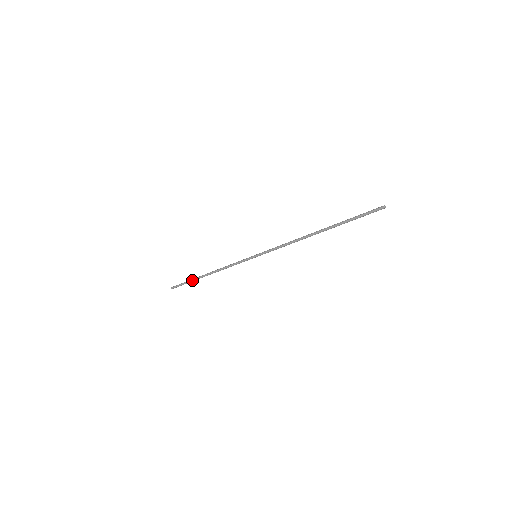
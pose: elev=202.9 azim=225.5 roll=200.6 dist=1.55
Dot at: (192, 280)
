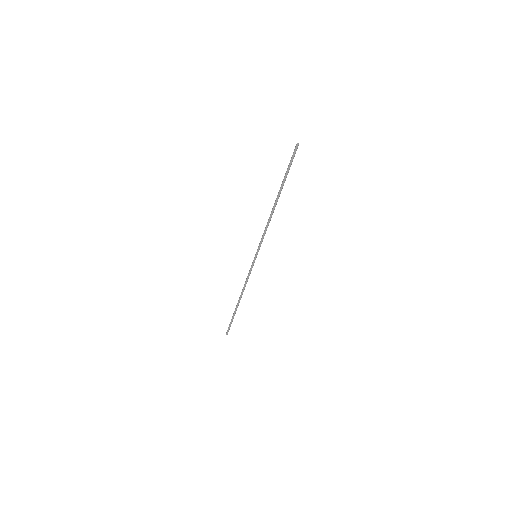
Dot at: (233, 314)
